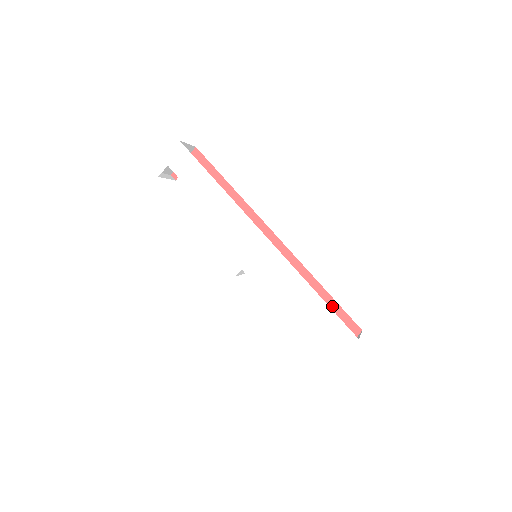
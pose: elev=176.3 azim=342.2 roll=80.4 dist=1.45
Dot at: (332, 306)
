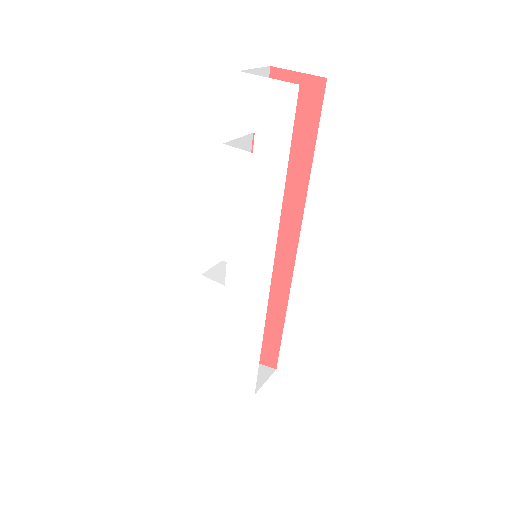
Dot at: (275, 337)
